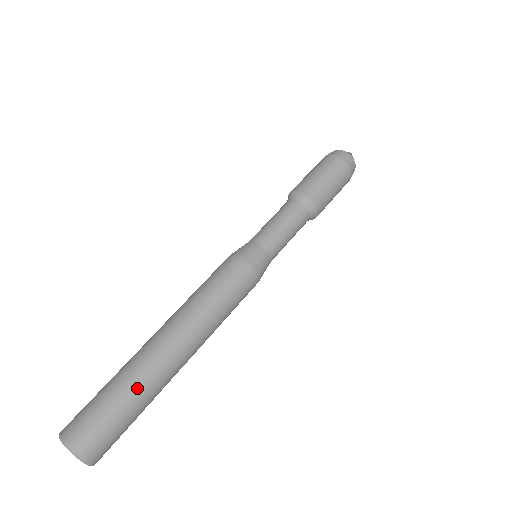
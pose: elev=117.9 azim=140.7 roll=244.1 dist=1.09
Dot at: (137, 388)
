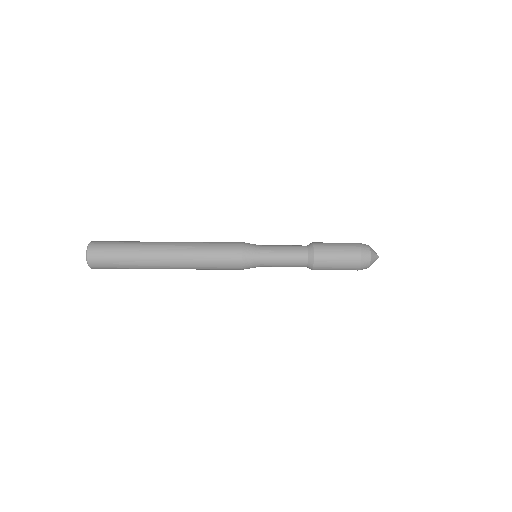
Dot at: (134, 252)
